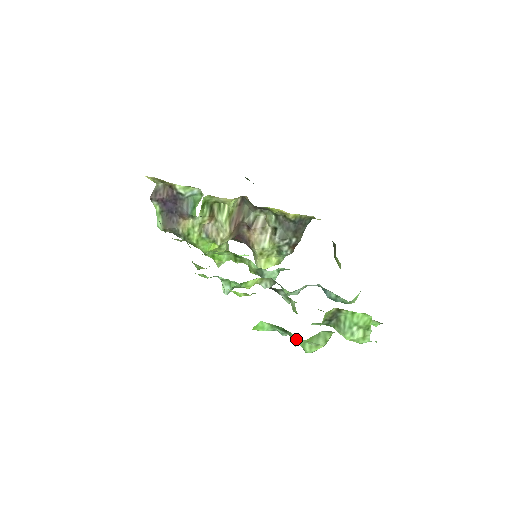
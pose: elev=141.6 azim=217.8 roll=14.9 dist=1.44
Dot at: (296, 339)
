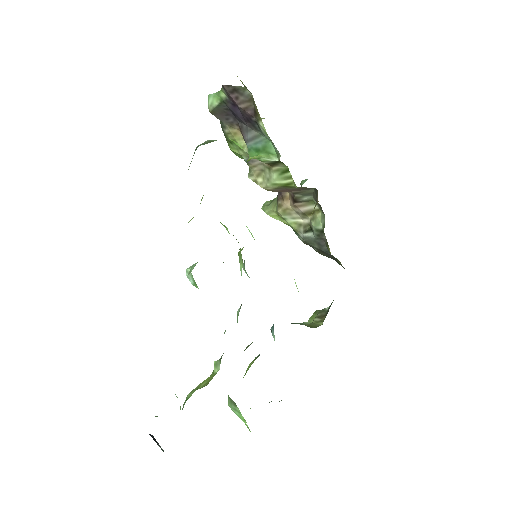
Dot at: occluded
